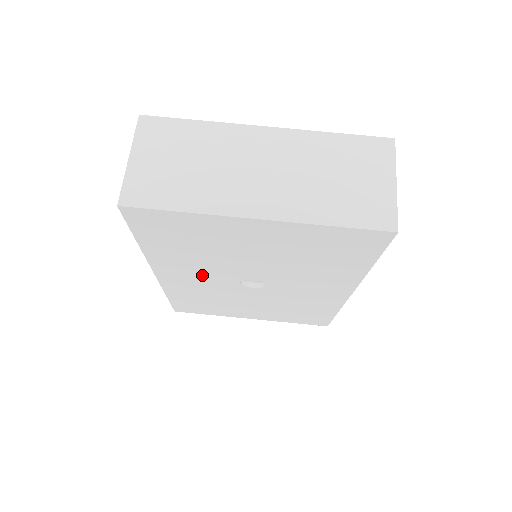
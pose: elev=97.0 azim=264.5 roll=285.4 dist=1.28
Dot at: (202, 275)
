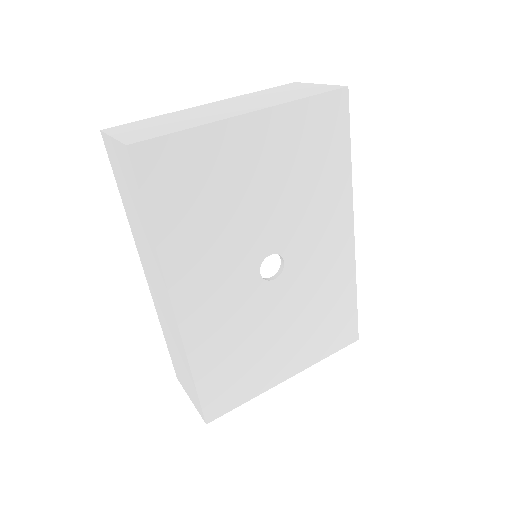
Dot at: (222, 278)
